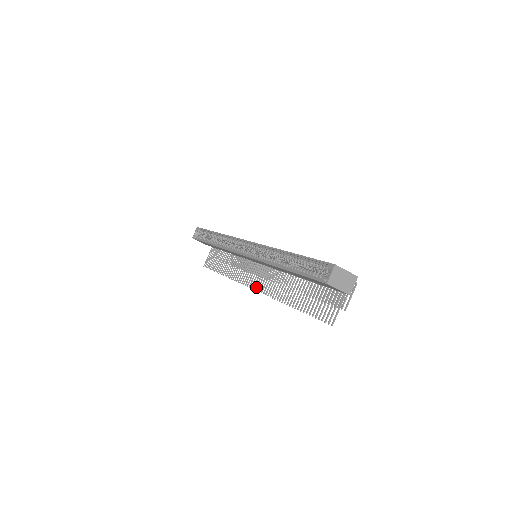
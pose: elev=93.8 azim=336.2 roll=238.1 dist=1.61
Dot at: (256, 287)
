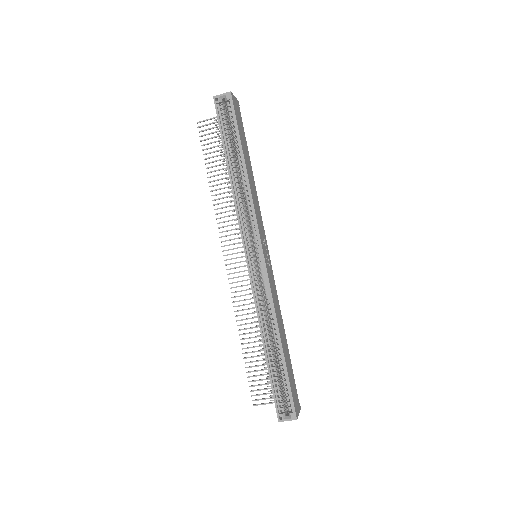
Dot at: (230, 269)
